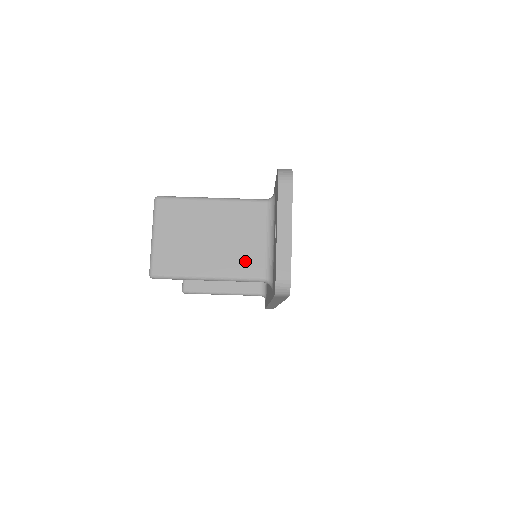
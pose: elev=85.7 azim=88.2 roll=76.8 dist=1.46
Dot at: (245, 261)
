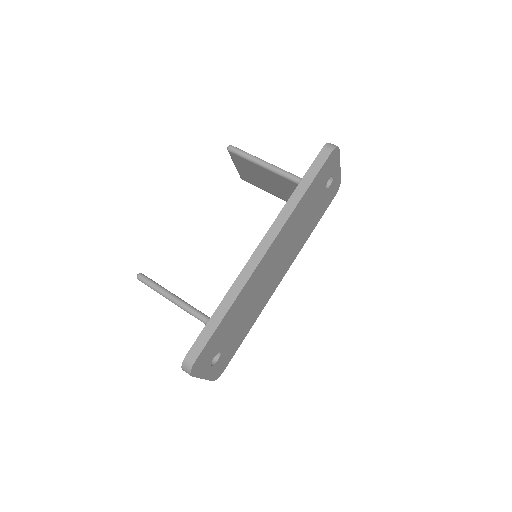
Dot at: occluded
